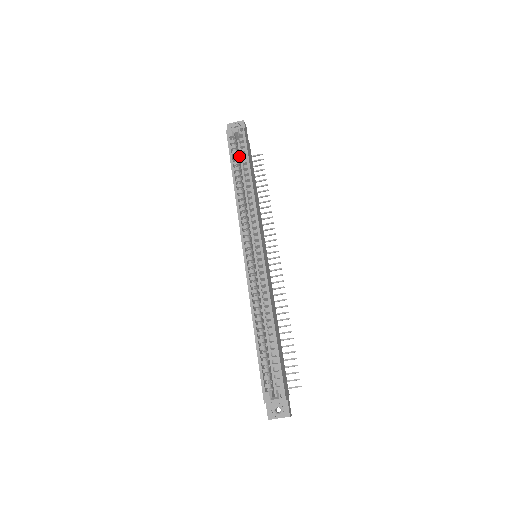
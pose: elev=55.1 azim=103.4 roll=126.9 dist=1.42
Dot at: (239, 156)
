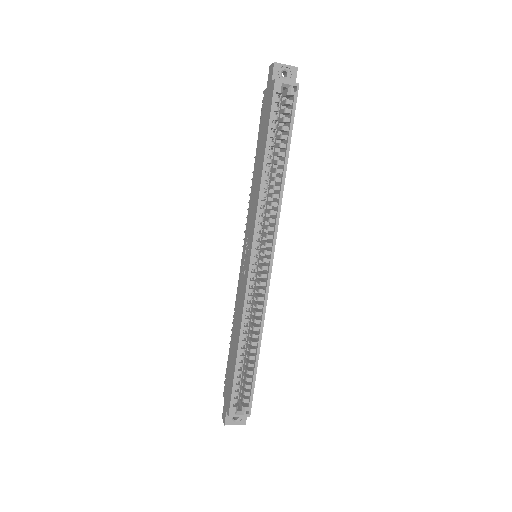
Dot at: occluded
